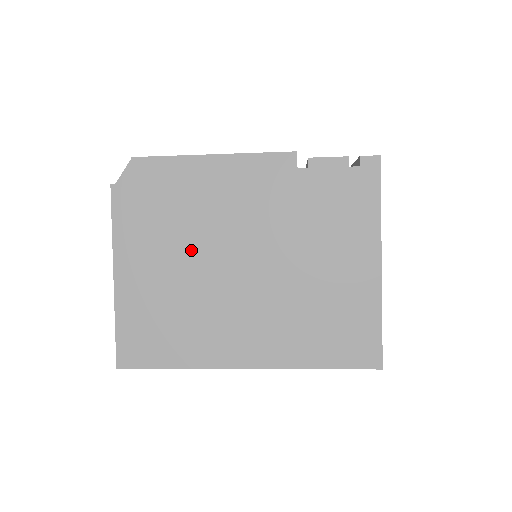
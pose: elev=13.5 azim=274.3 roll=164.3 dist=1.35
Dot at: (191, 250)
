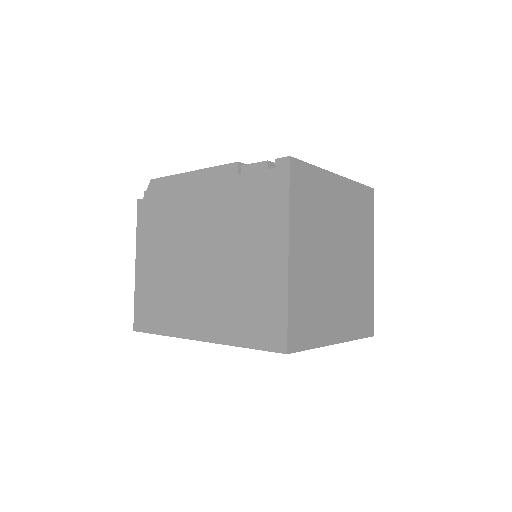
Dot at: (173, 245)
